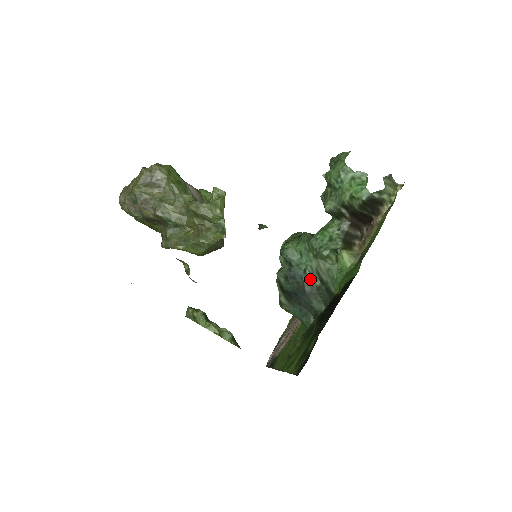
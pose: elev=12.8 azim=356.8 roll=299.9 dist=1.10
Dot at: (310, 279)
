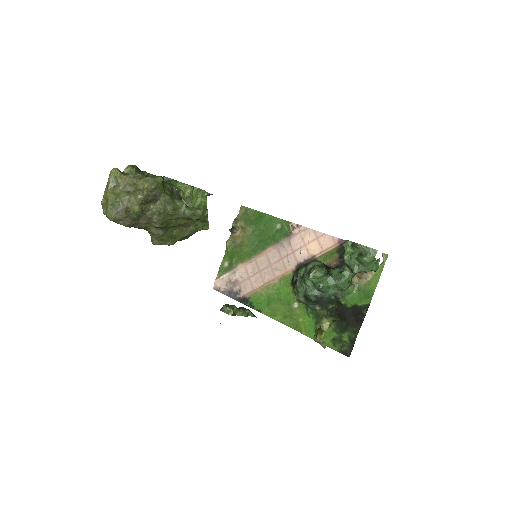
Dot at: (330, 297)
